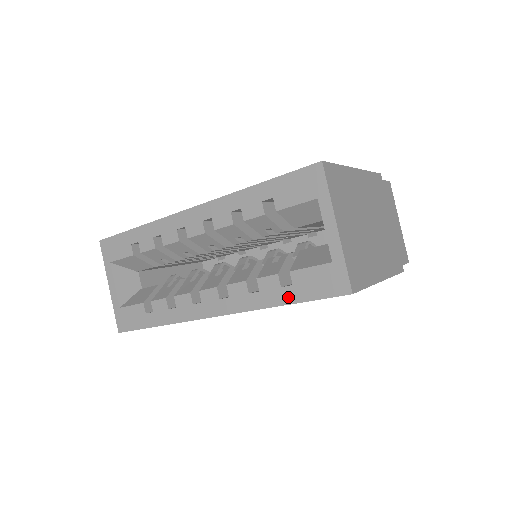
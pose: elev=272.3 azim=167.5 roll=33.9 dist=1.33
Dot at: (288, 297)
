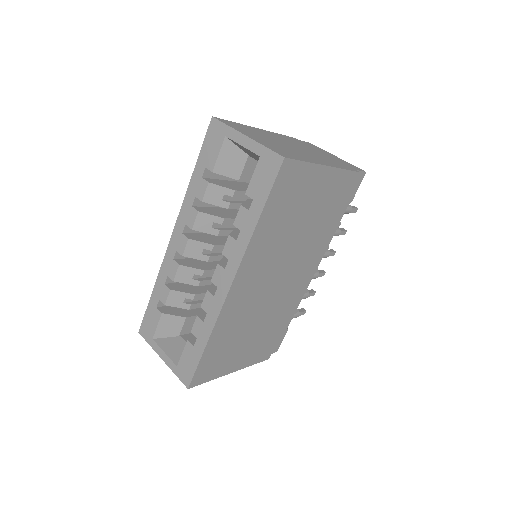
Dot at: (257, 210)
